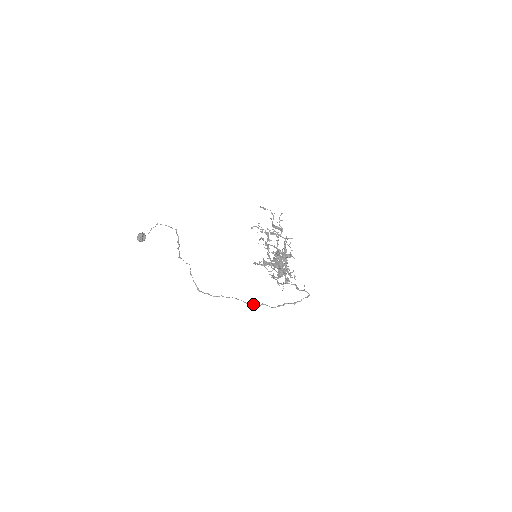
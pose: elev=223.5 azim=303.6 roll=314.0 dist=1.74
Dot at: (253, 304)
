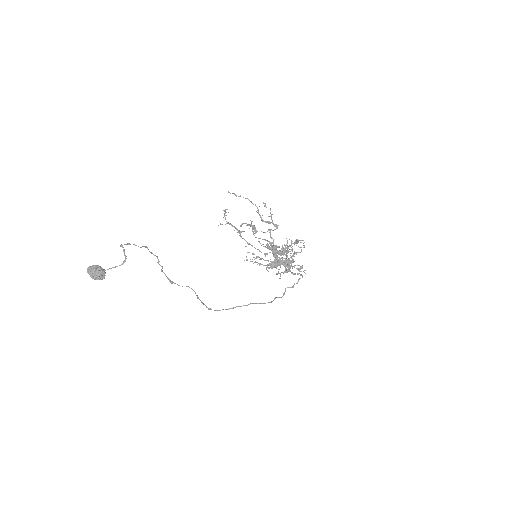
Dot at: occluded
